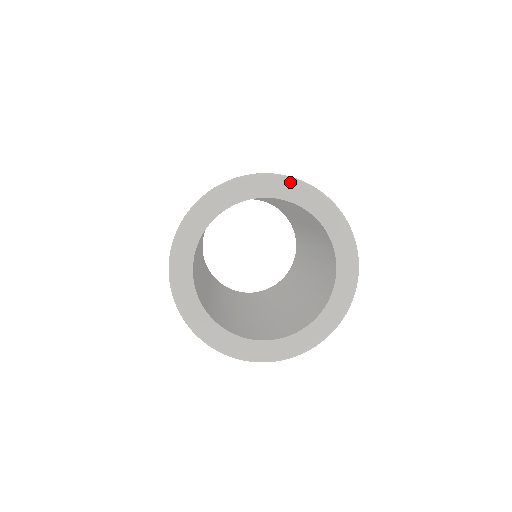
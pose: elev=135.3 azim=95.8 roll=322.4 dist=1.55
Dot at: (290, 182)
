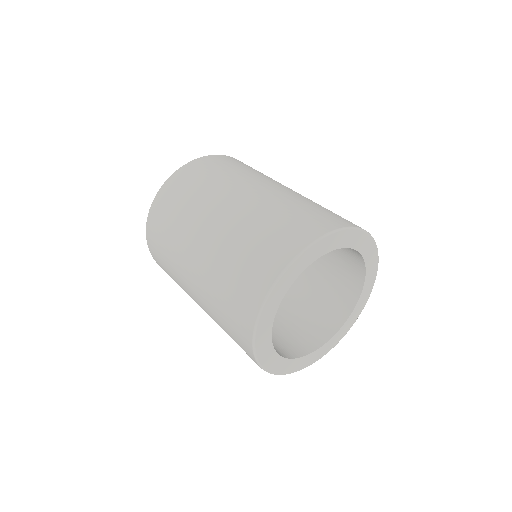
Dot at: (327, 239)
